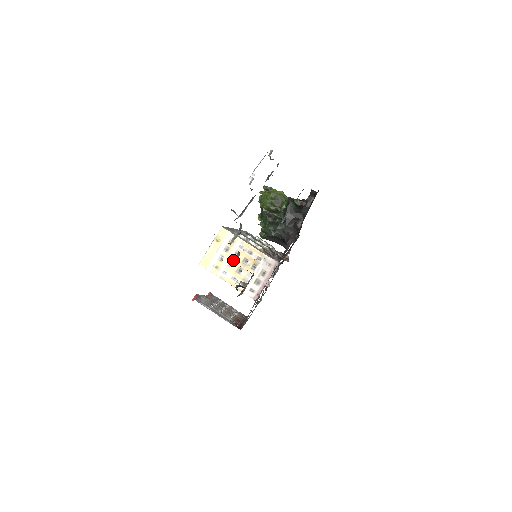
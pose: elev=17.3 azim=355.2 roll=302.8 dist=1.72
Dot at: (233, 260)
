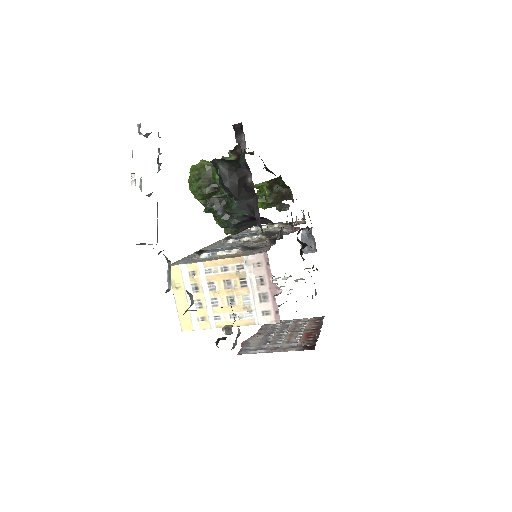
Dot at: (186, 310)
